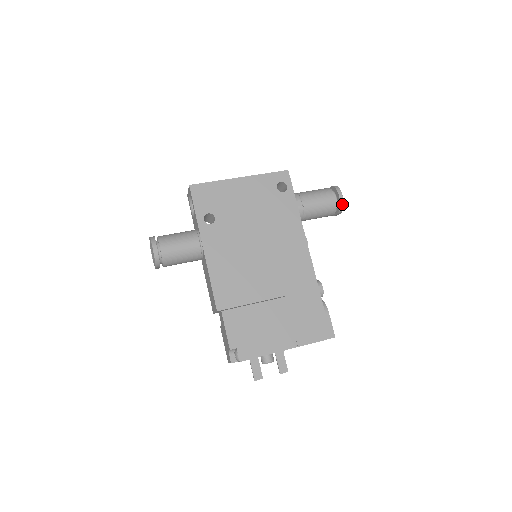
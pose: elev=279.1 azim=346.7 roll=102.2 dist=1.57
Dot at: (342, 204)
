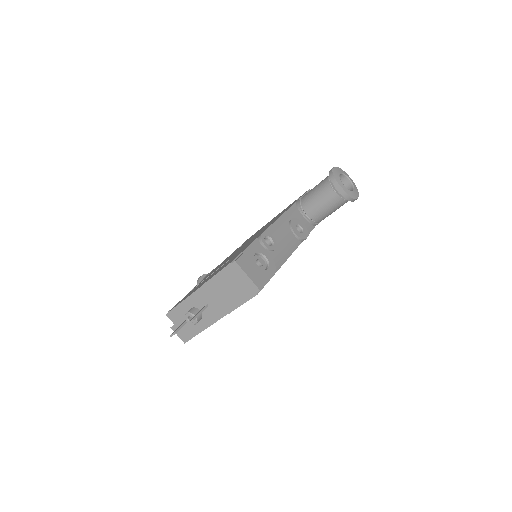
Dot at: (331, 174)
